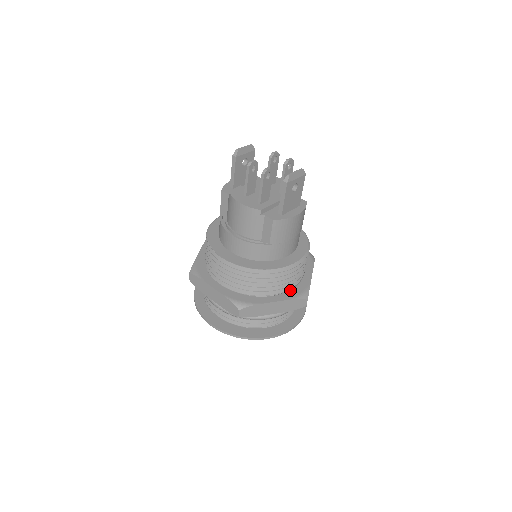
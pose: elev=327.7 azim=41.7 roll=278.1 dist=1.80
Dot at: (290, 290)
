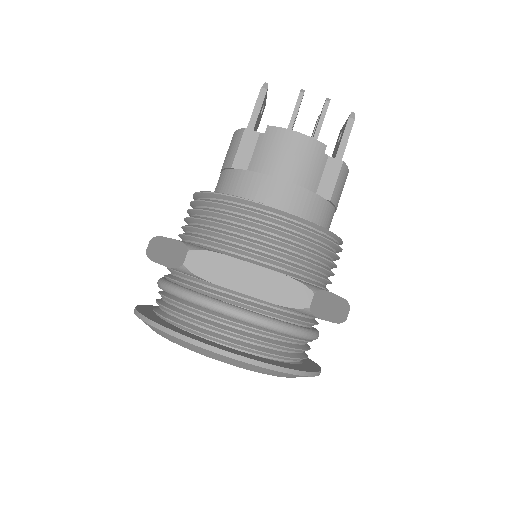
Dot at: occluded
